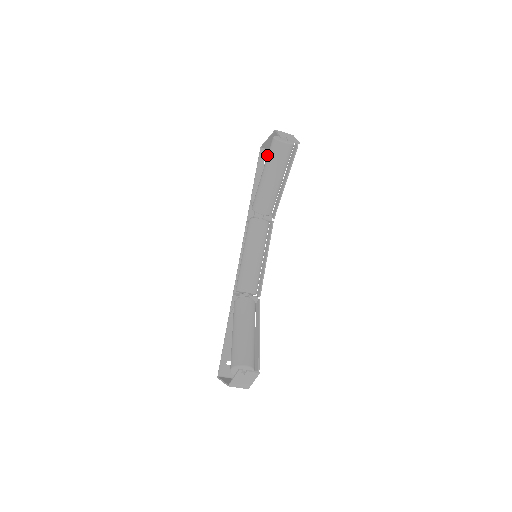
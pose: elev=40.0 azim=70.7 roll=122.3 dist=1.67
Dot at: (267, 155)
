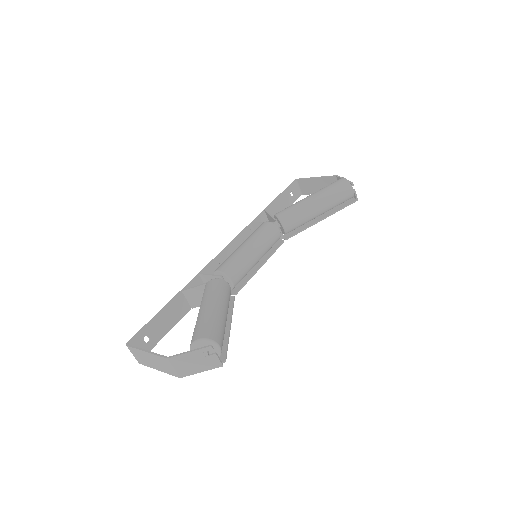
Dot at: (296, 189)
